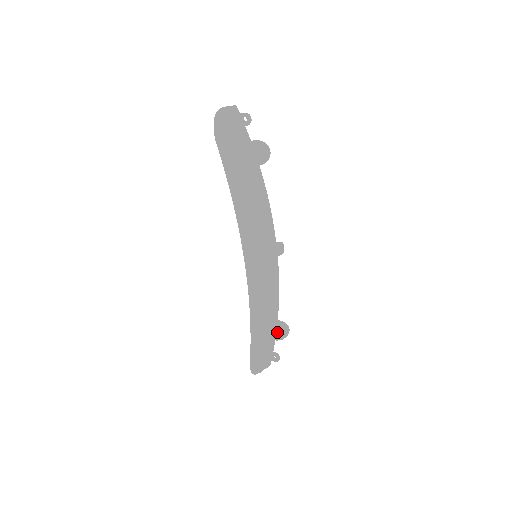
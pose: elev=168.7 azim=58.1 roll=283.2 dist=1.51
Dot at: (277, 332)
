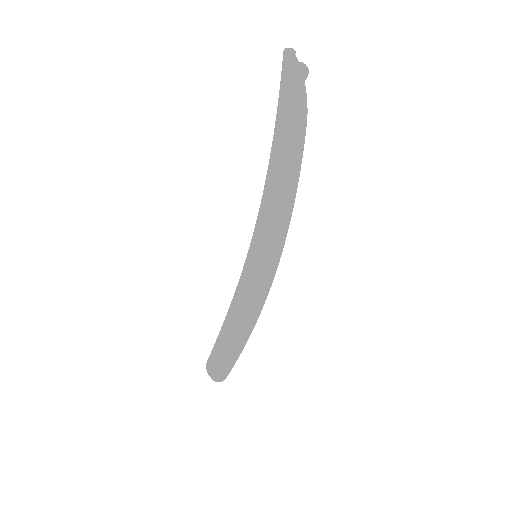
Dot at: occluded
